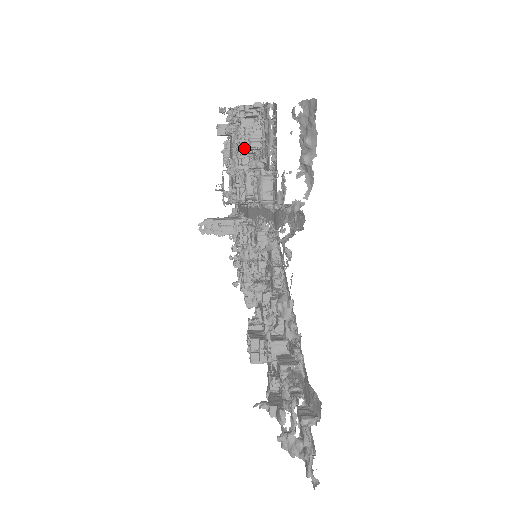
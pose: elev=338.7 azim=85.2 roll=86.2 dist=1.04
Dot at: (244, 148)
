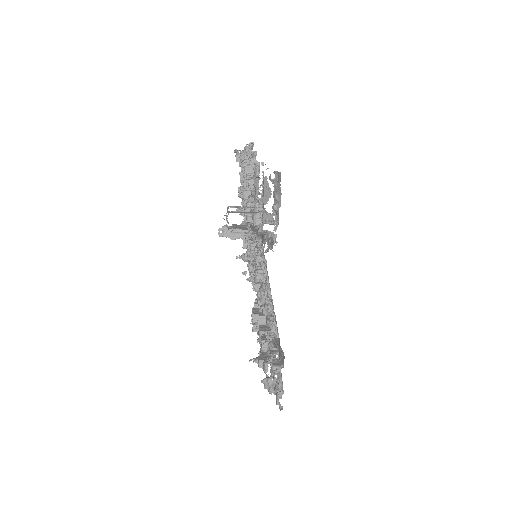
Dot at: (246, 187)
